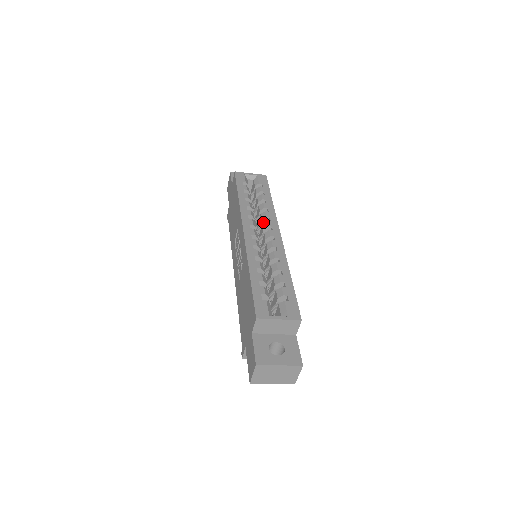
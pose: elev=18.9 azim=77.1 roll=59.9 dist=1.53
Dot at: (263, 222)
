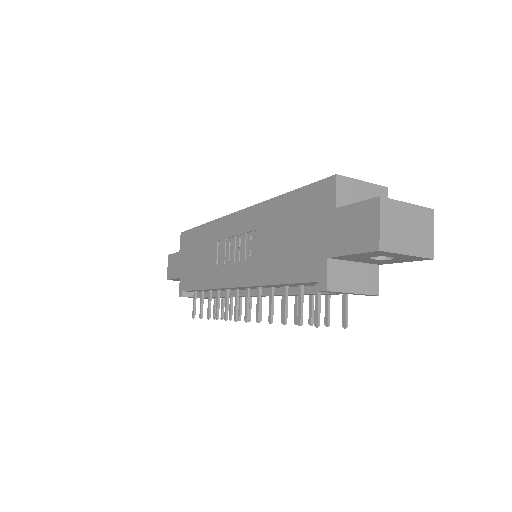
Dot at: occluded
